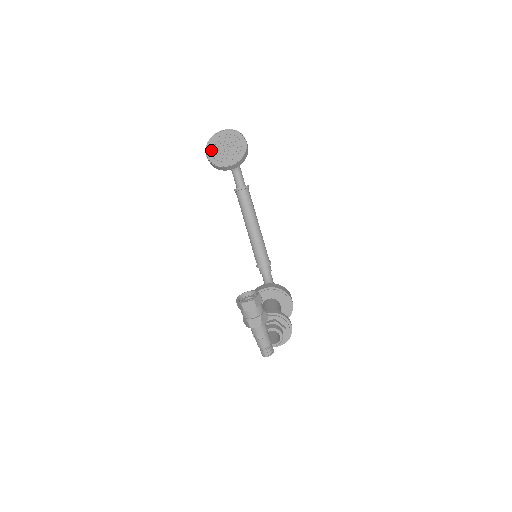
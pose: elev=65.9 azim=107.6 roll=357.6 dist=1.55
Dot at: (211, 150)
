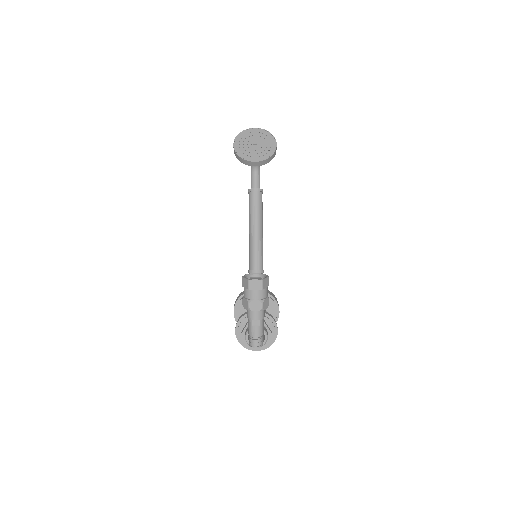
Dot at: (240, 142)
